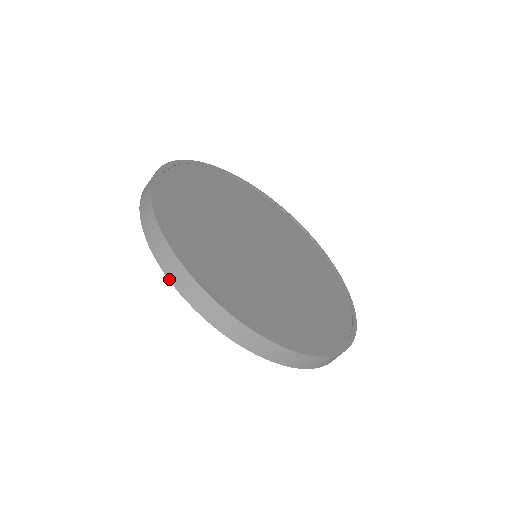
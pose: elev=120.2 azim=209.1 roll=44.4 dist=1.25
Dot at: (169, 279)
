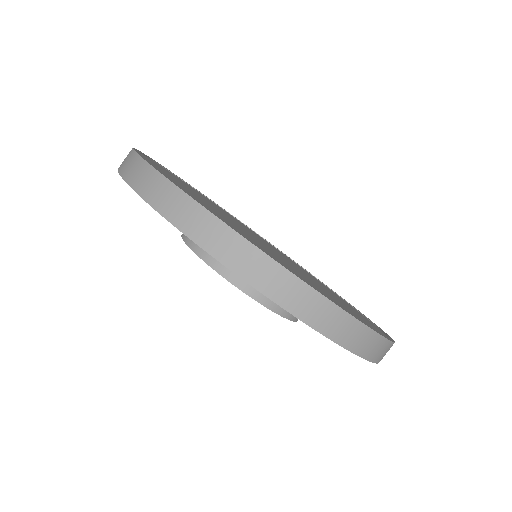
Dot at: (118, 169)
